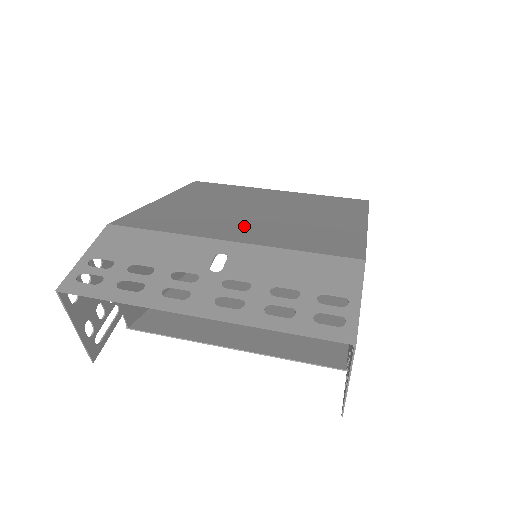
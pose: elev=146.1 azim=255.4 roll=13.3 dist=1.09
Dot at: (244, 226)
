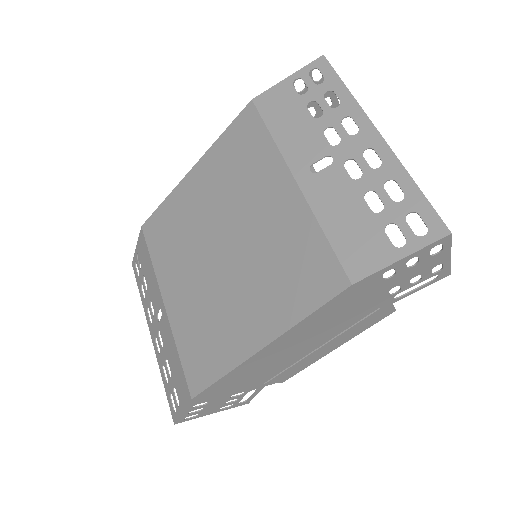
Dot at: (187, 283)
